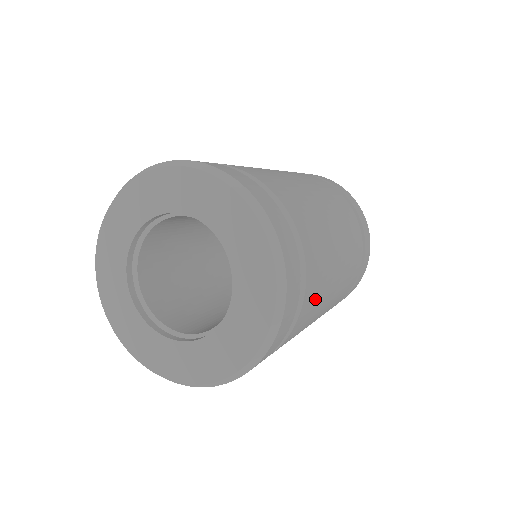
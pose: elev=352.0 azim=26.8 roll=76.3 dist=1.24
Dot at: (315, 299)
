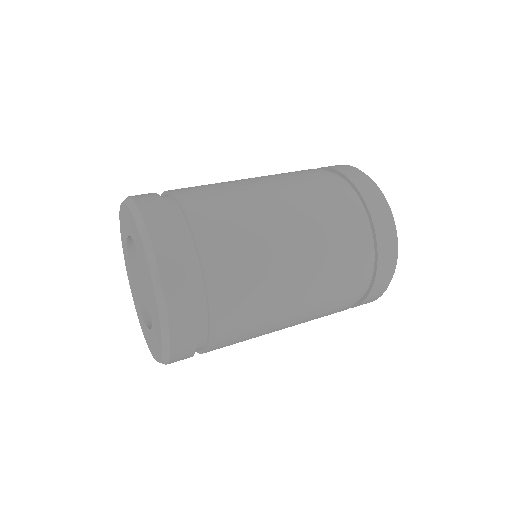
Dot at: (236, 340)
